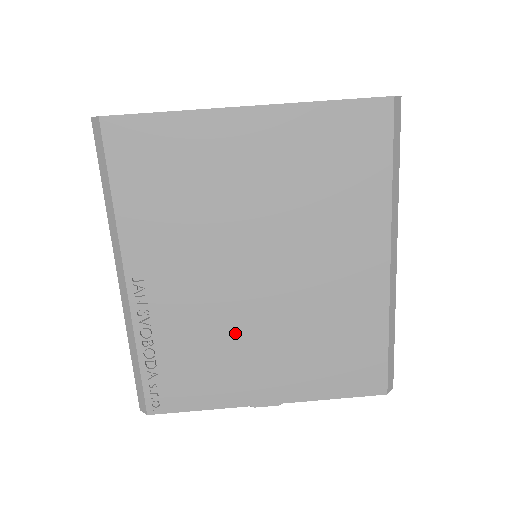
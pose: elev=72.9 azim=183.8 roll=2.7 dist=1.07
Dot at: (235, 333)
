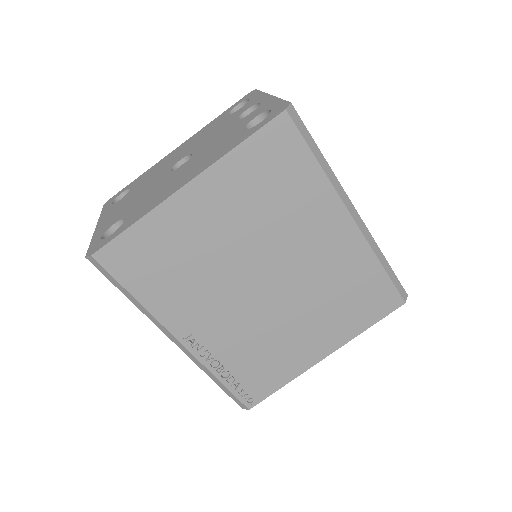
Dot at: (274, 329)
